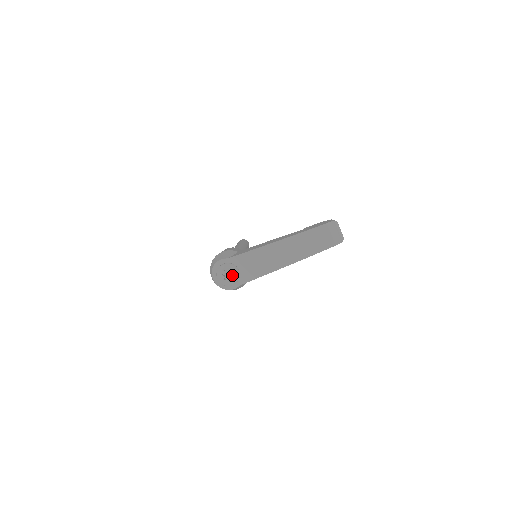
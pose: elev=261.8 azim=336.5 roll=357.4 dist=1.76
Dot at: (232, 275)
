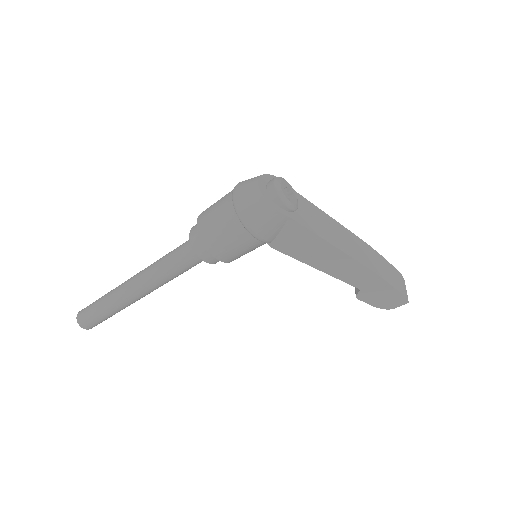
Dot at: occluded
